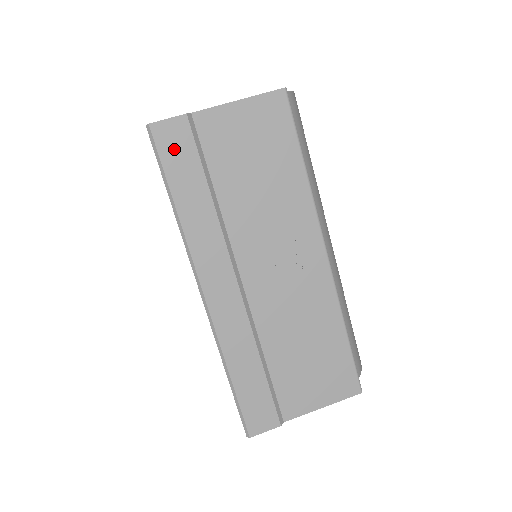
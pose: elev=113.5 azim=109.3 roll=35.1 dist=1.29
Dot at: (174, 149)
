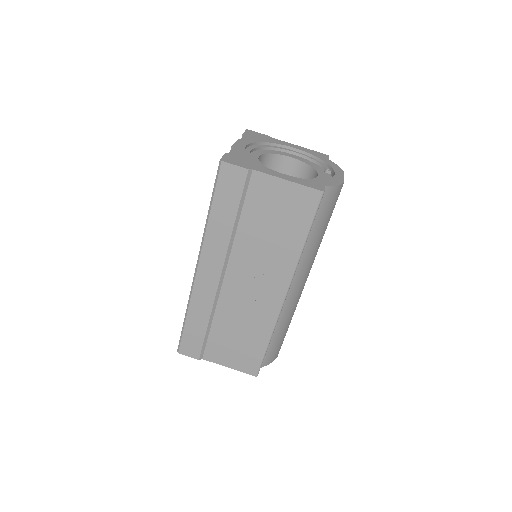
Dot at: (228, 184)
